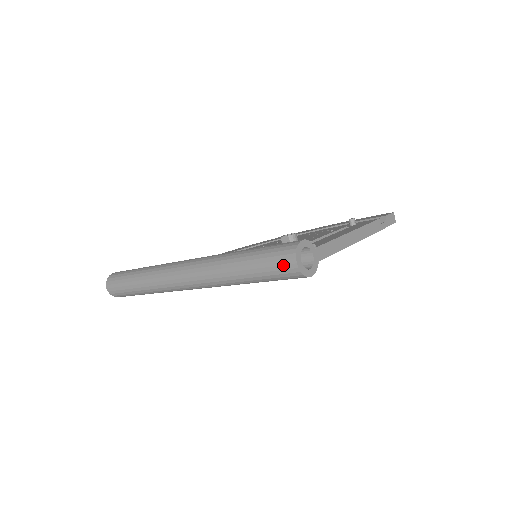
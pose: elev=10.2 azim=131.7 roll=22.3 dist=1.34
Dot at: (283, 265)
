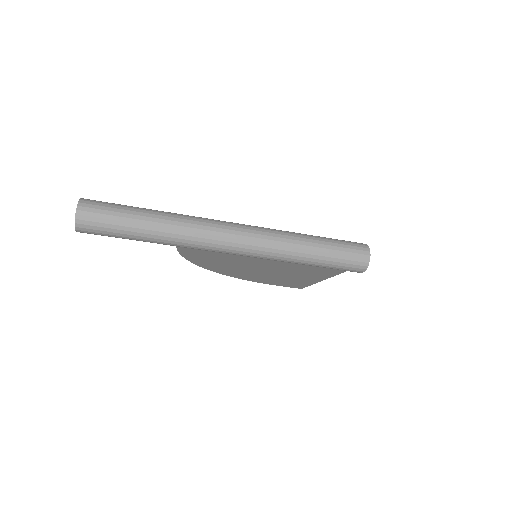
Dot at: (358, 253)
